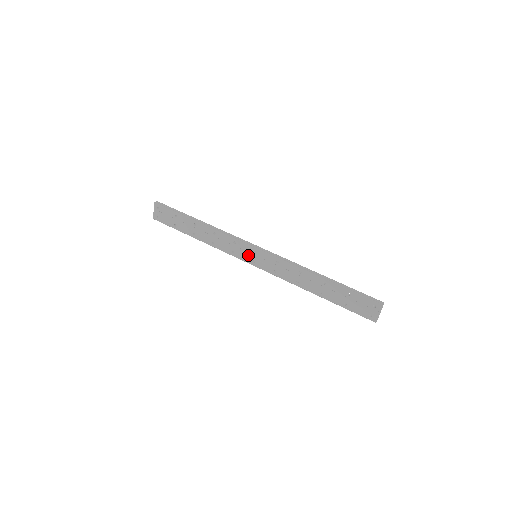
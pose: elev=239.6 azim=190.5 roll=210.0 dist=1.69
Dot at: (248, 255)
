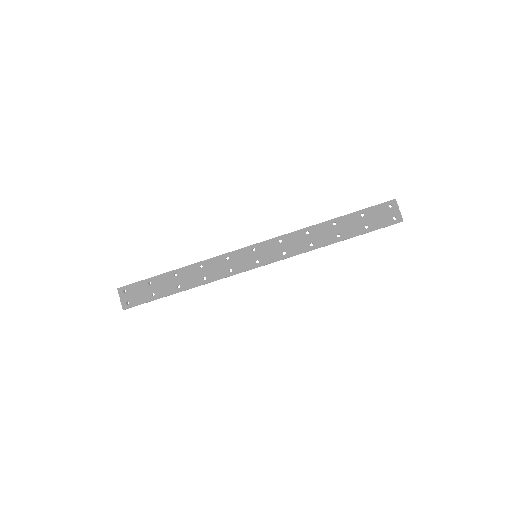
Dot at: (248, 260)
